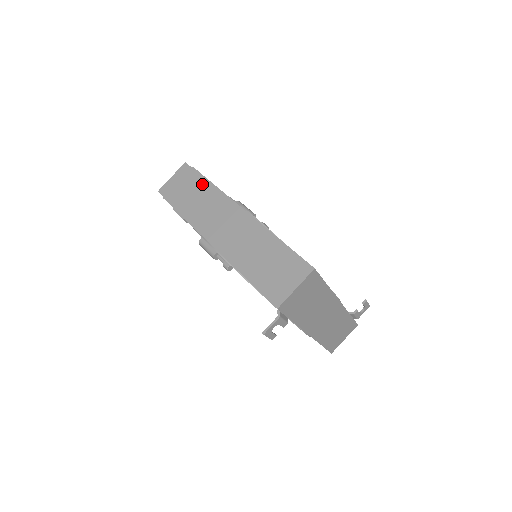
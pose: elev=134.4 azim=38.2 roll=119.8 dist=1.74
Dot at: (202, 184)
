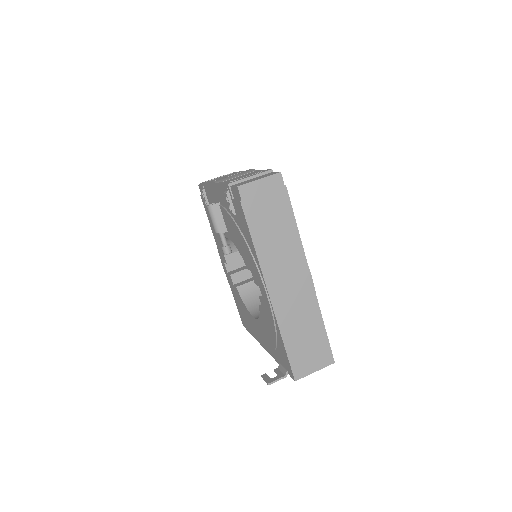
Dot at: (287, 217)
